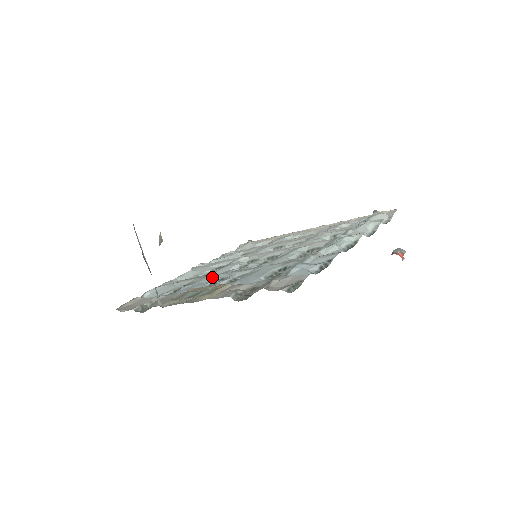
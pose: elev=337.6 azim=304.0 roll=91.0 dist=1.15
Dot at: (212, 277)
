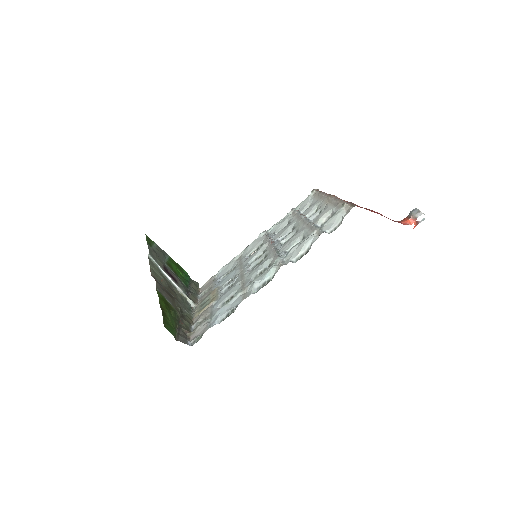
Dot at: (236, 271)
